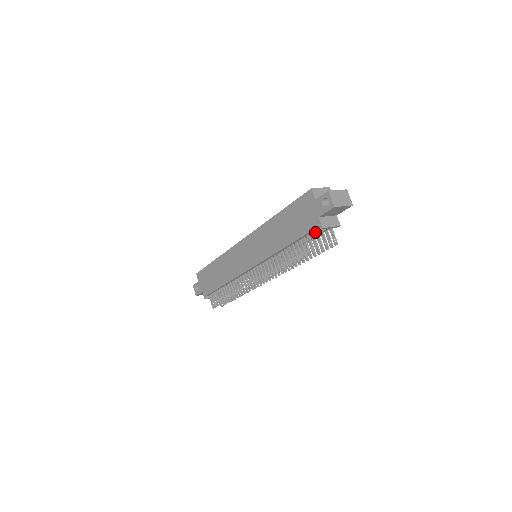
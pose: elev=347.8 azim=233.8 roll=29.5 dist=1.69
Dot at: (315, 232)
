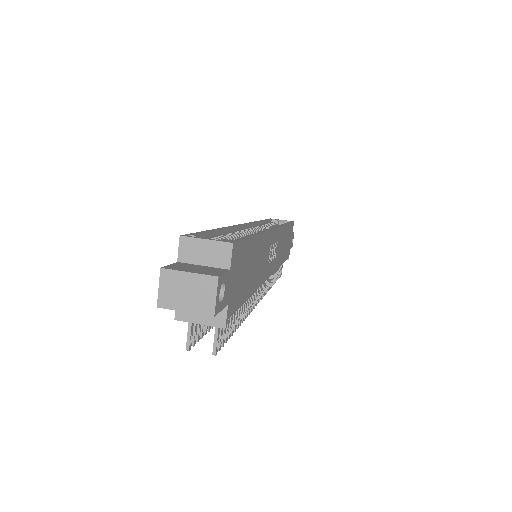
Dot at: occluded
